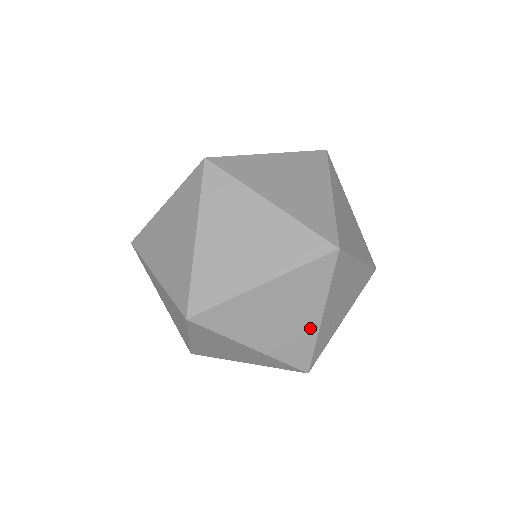
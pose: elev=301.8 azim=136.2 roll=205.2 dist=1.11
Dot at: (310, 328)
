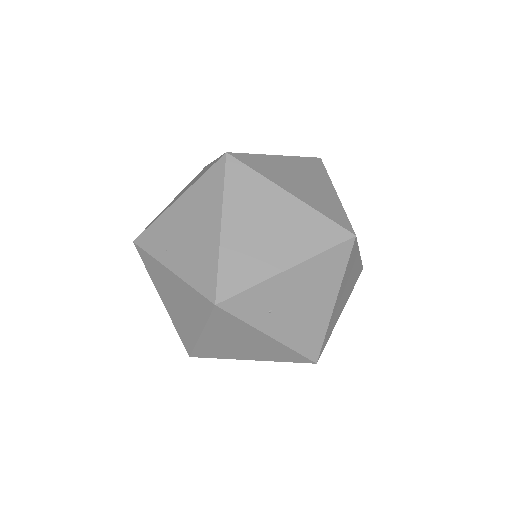
Dot at: (270, 266)
